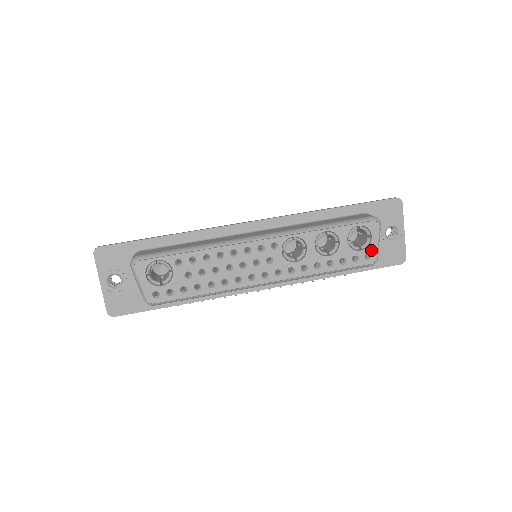
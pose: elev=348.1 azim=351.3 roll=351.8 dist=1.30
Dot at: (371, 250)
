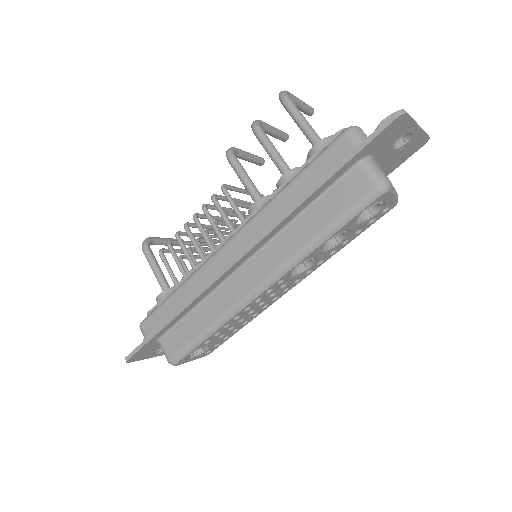
Dot at: (388, 205)
